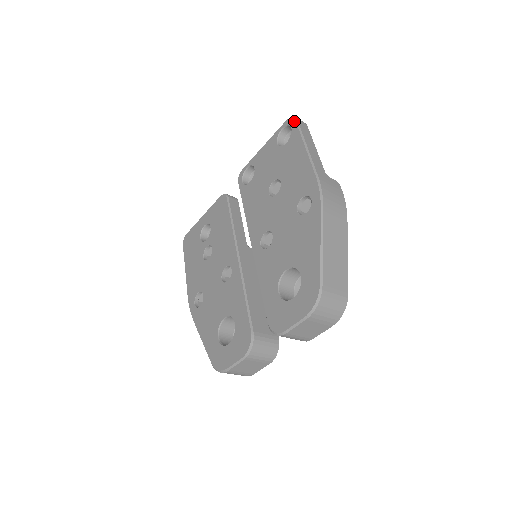
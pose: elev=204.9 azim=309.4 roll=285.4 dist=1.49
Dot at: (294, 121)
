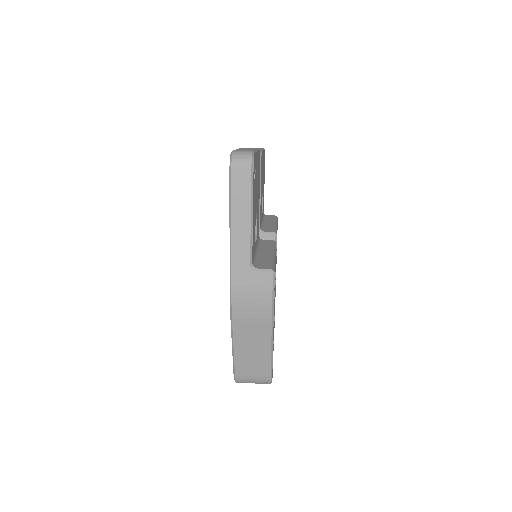
Dot at: (229, 170)
